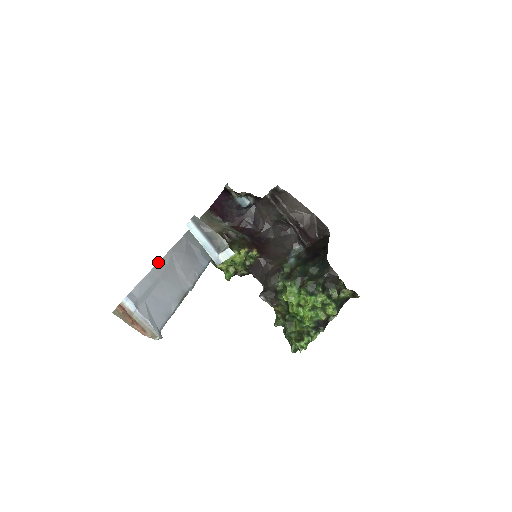
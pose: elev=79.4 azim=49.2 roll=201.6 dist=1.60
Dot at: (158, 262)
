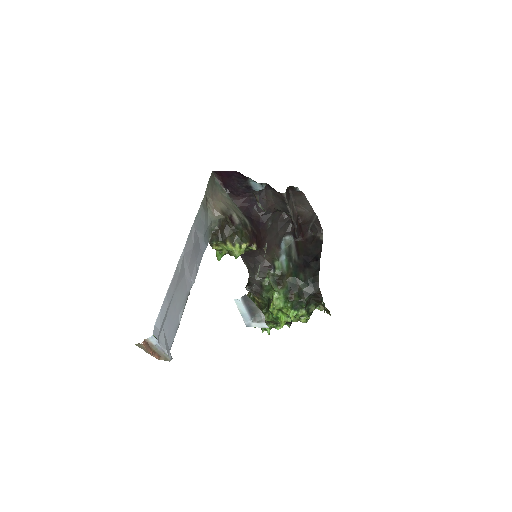
Dot at: (174, 274)
